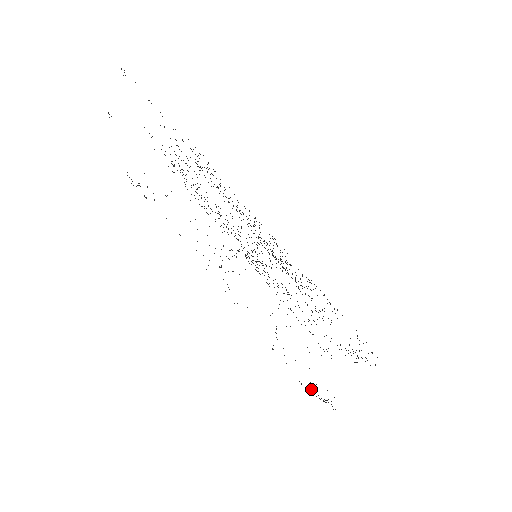
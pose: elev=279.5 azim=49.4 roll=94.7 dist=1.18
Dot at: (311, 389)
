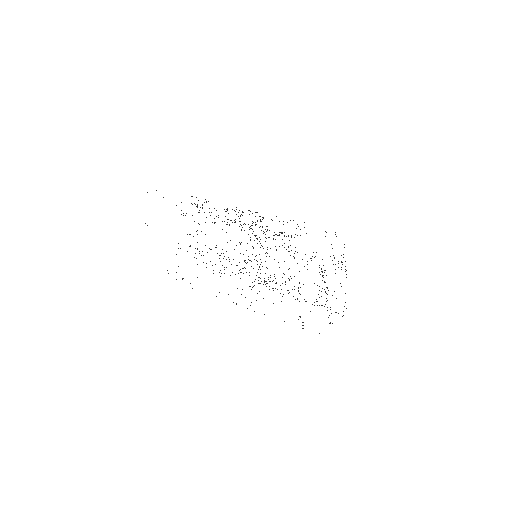
Dot at: occluded
